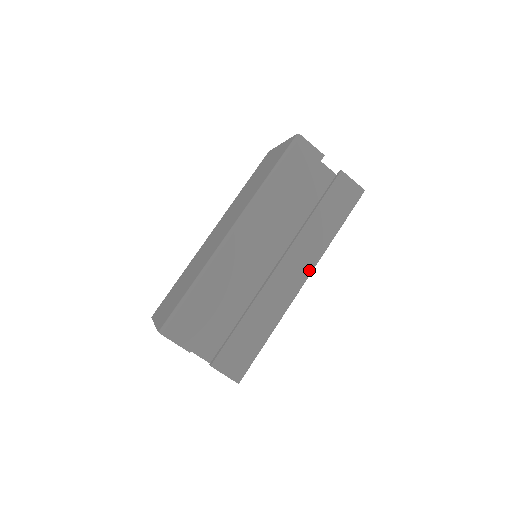
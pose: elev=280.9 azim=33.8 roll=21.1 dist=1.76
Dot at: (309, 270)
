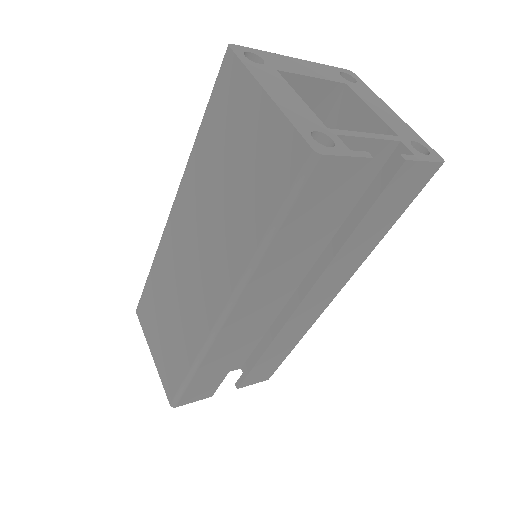
Dot at: (343, 285)
